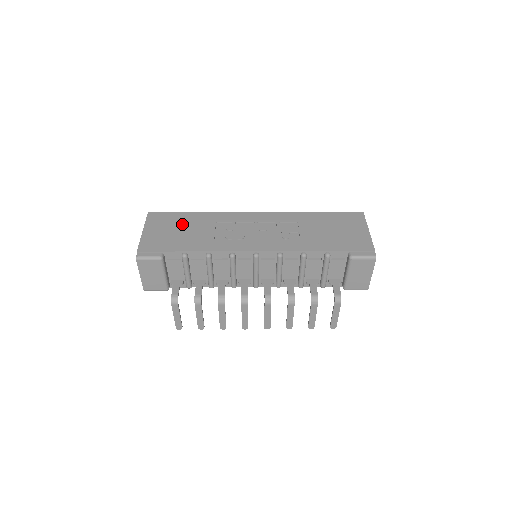
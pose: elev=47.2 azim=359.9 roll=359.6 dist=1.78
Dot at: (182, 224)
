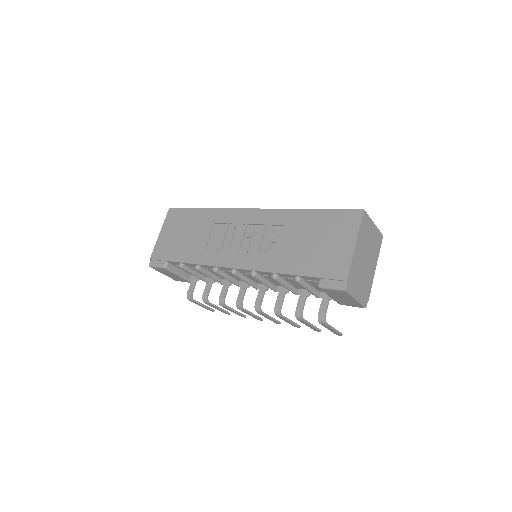
Dot at: (188, 225)
